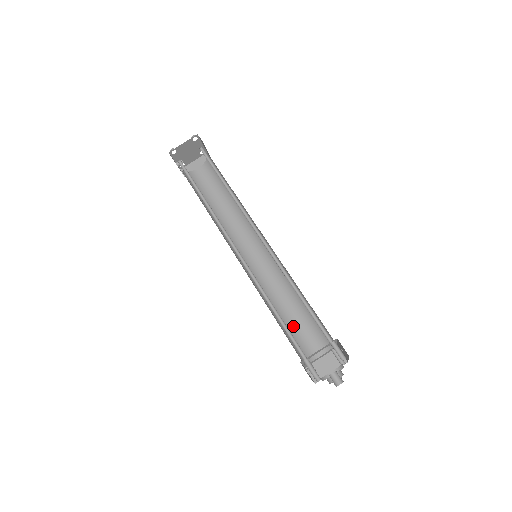
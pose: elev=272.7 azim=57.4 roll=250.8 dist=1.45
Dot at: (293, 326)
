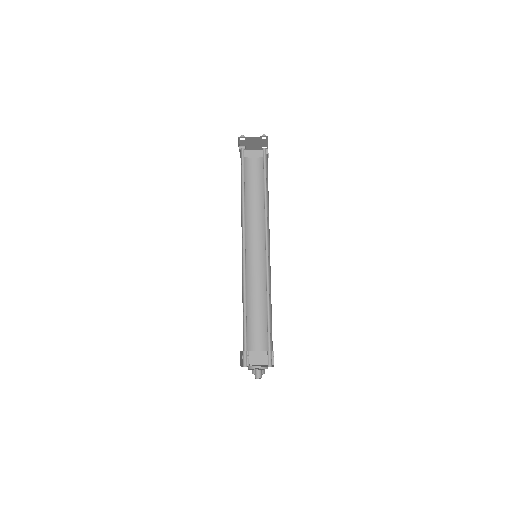
Dot at: (252, 319)
